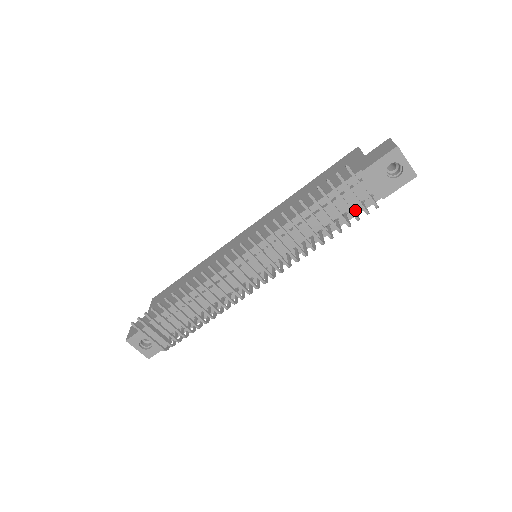
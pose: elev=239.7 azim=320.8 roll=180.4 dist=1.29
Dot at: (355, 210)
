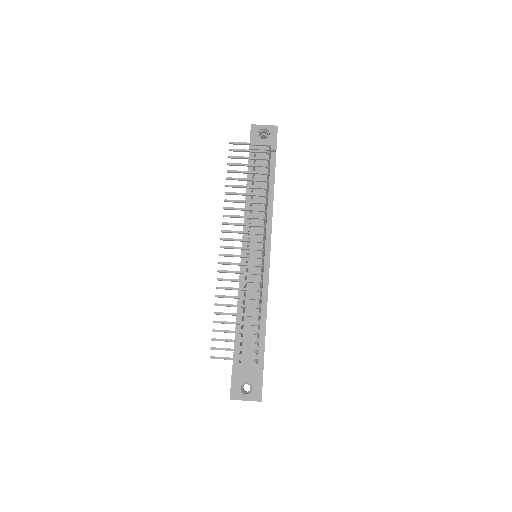
Dot at: occluded
